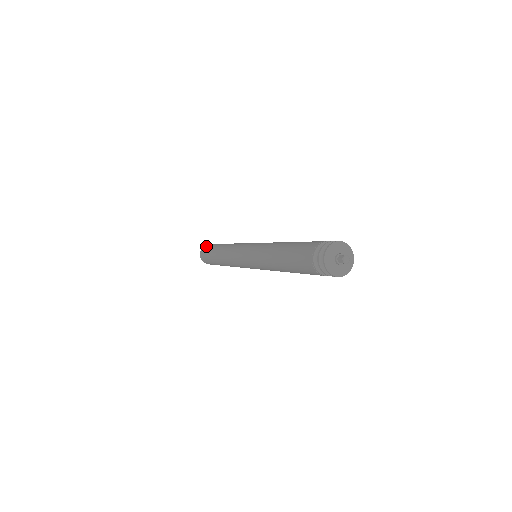
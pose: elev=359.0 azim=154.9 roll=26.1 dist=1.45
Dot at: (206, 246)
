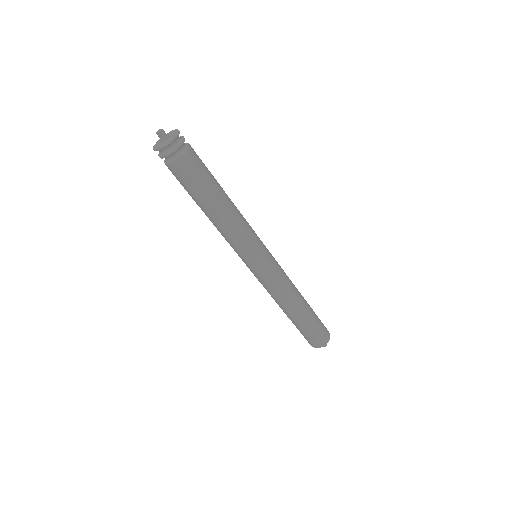
Dot at: occluded
